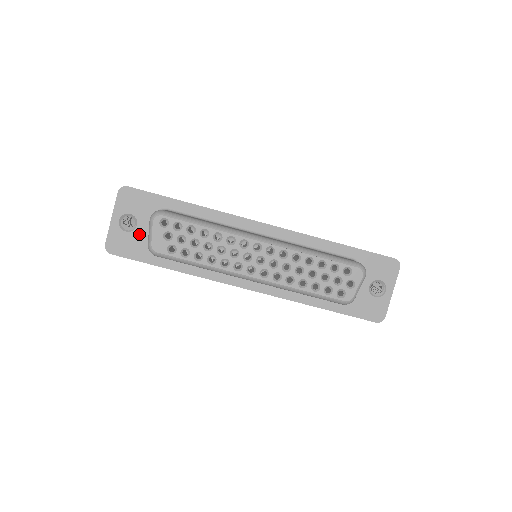
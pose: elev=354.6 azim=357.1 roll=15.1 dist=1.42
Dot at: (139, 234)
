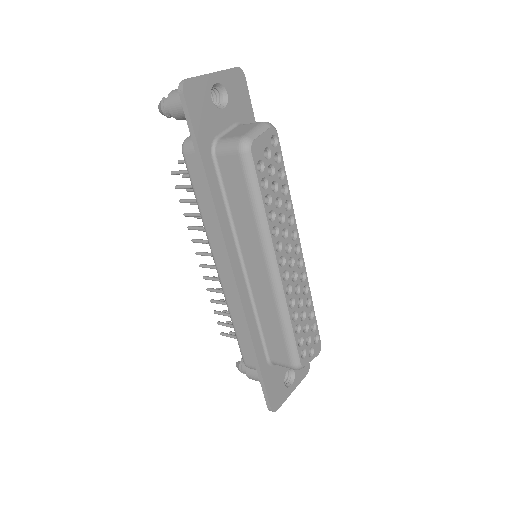
Dot at: (217, 117)
